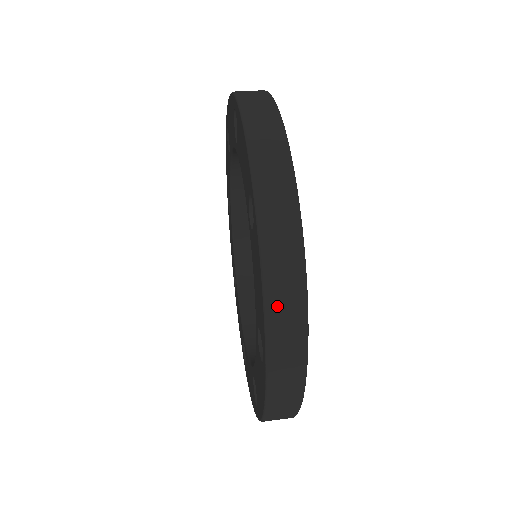
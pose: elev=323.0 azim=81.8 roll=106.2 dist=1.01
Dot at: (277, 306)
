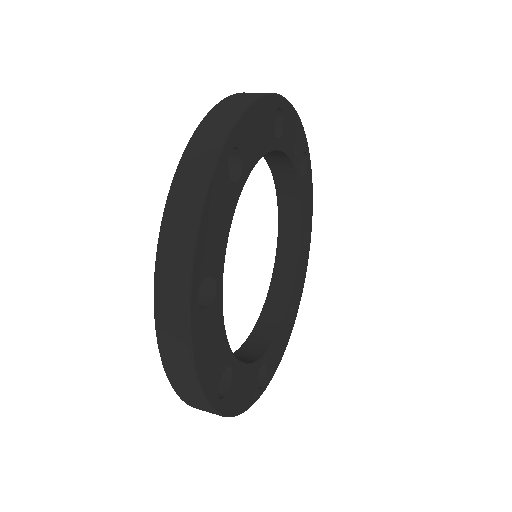
Dot at: (226, 104)
